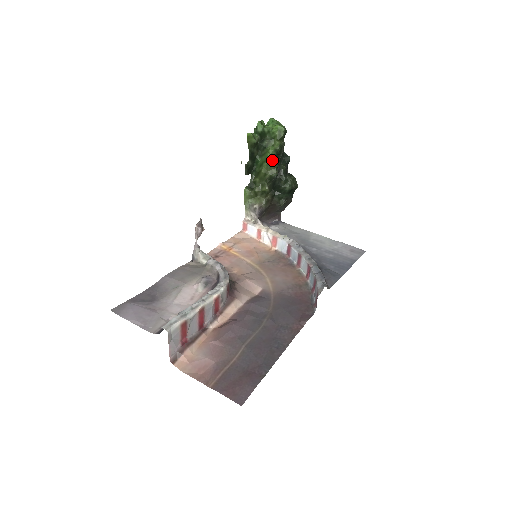
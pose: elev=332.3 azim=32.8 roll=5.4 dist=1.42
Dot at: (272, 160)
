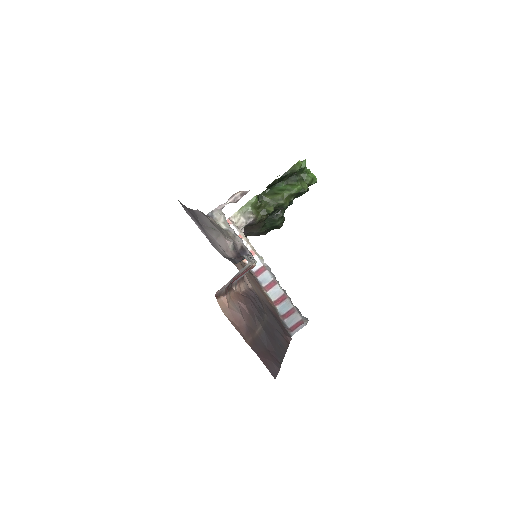
Dot at: (294, 194)
